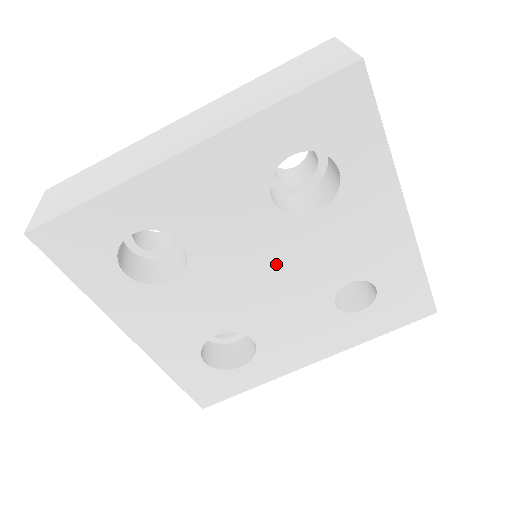
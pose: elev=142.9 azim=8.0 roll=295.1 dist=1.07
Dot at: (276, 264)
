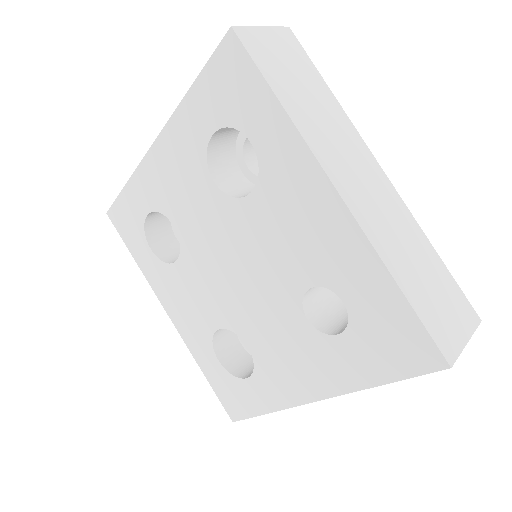
Dot at: (237, 253)
